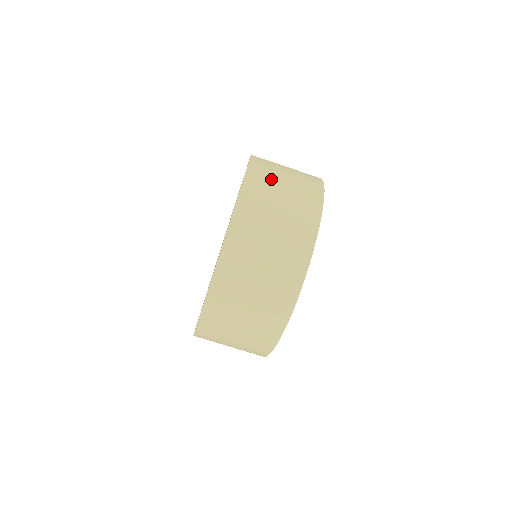
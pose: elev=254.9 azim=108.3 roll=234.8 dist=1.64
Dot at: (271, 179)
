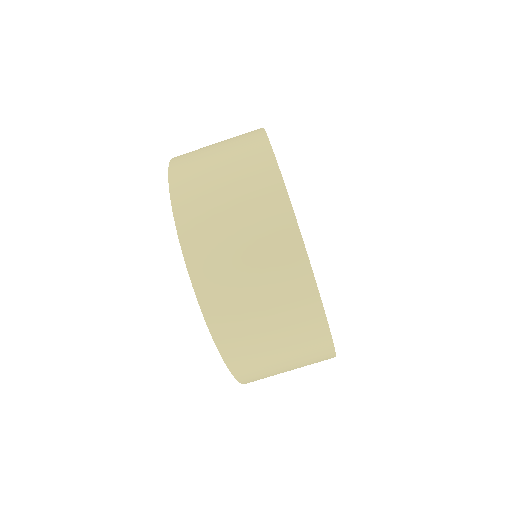
Dot at: occluded
